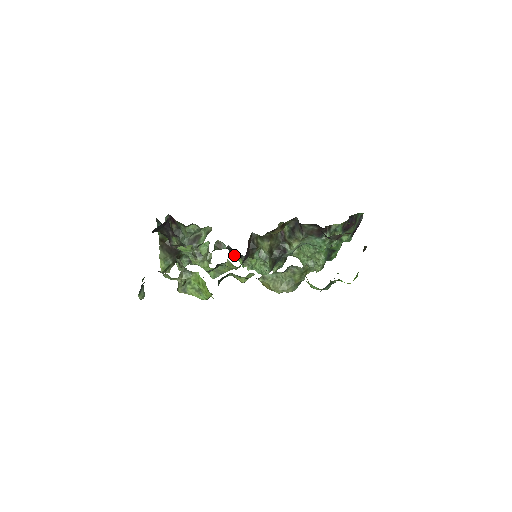
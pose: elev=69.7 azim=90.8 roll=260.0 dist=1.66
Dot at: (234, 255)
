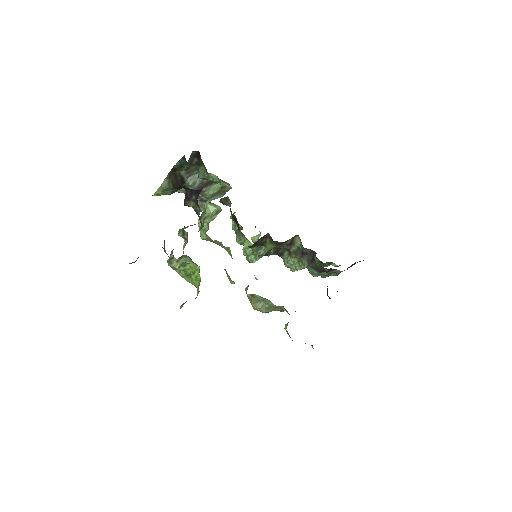
Dot at: occluded
